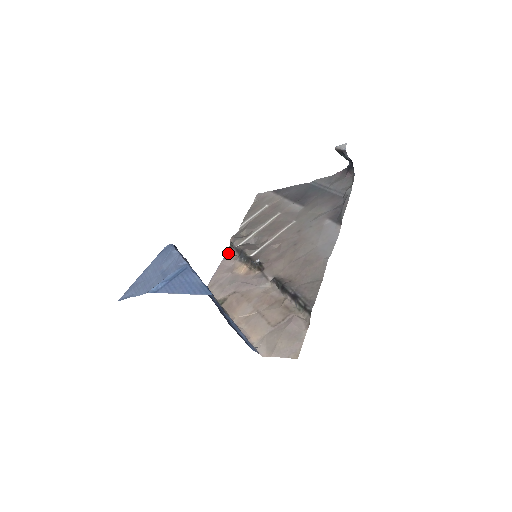
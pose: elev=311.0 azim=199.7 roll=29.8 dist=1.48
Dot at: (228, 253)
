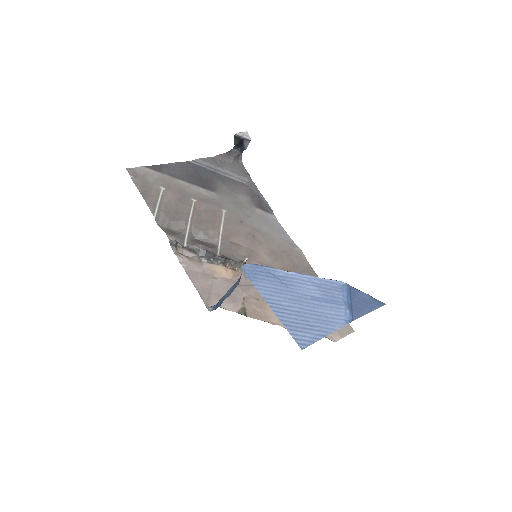
Dot at: (183, 256)
